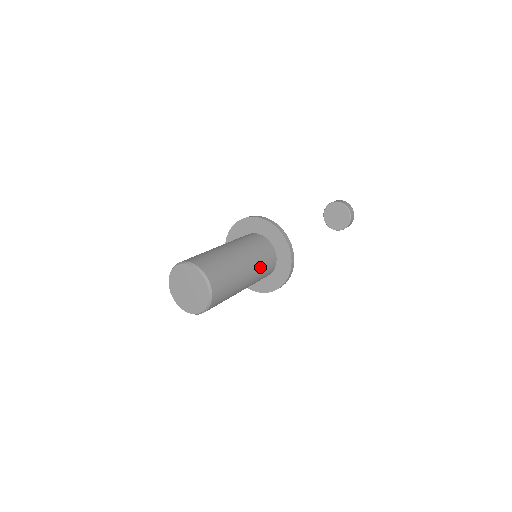
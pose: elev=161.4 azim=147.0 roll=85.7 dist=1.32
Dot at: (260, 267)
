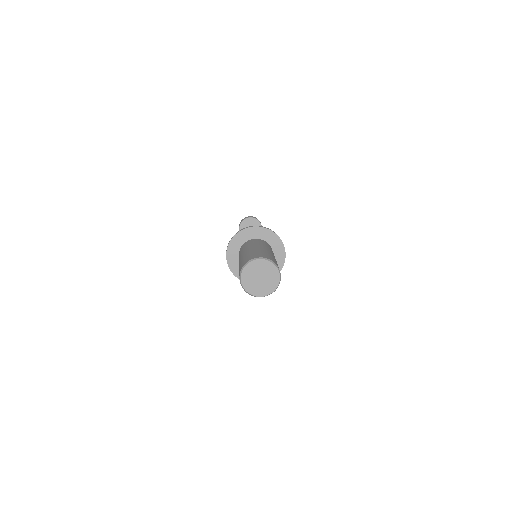
Dot at: occluded
